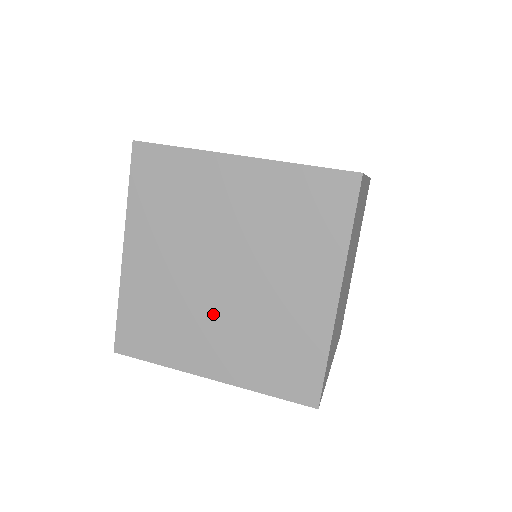
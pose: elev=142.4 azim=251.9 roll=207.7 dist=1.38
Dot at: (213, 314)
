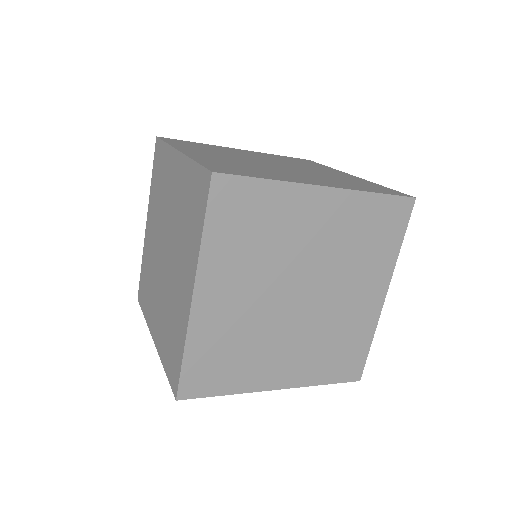
Dot at: (286, 334)
